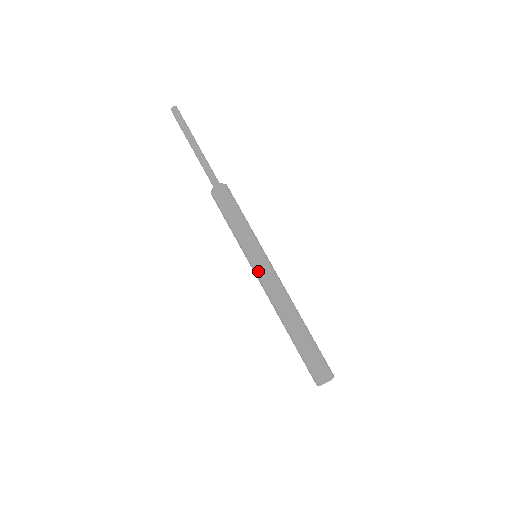
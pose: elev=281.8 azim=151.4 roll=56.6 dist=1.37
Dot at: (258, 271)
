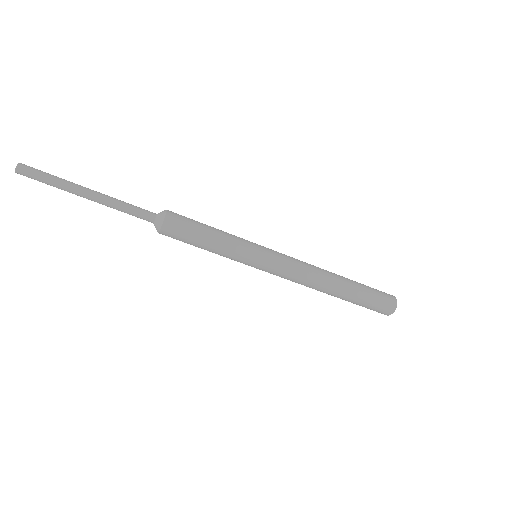
Dot at: occluded
